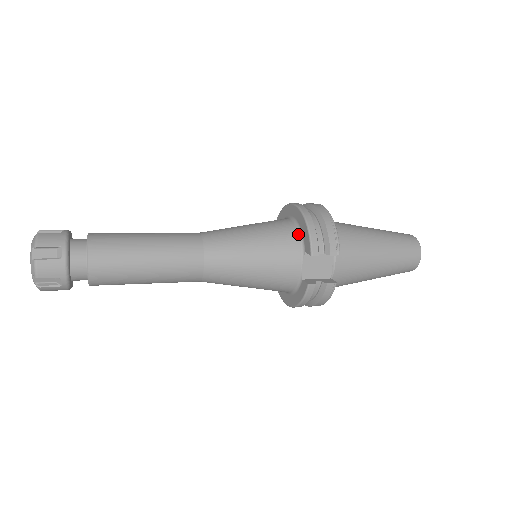
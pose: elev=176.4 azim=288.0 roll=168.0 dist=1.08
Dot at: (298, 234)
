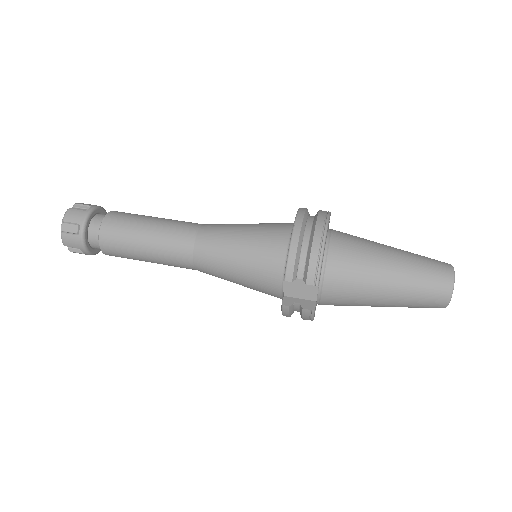
Dot at: (286, 250)
